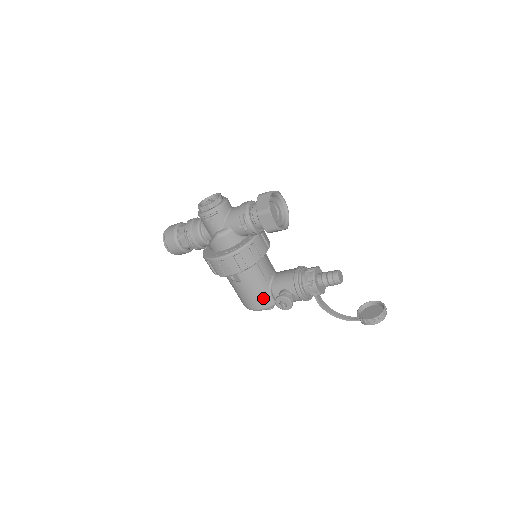
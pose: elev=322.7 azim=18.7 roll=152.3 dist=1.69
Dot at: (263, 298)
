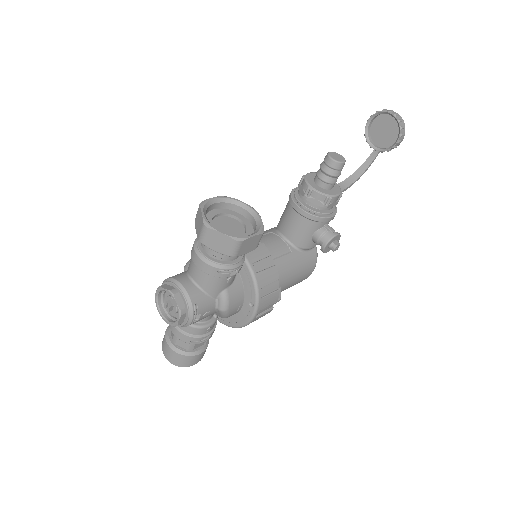
Dot at: (307, 262)
